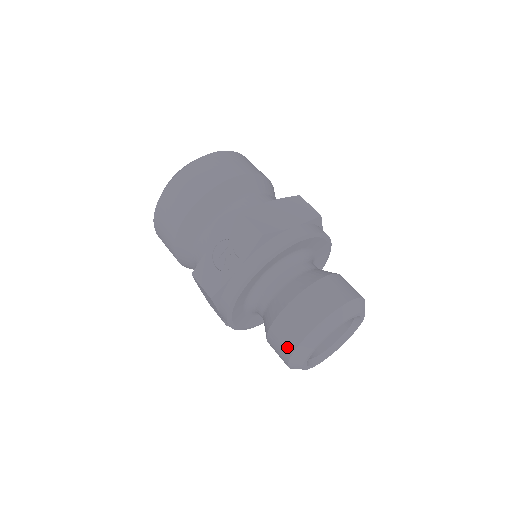
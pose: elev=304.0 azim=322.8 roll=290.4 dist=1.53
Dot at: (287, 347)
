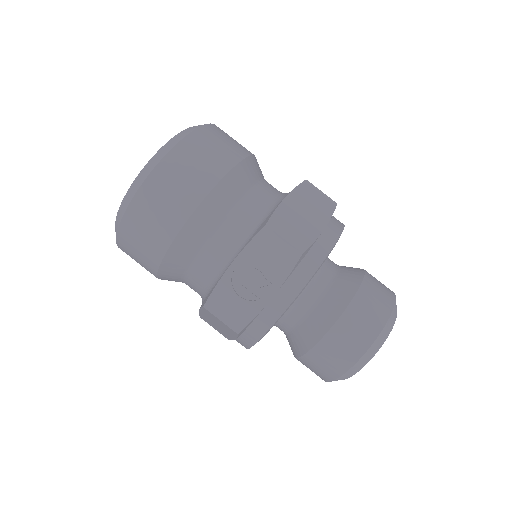
Dot at: (334, 369)
